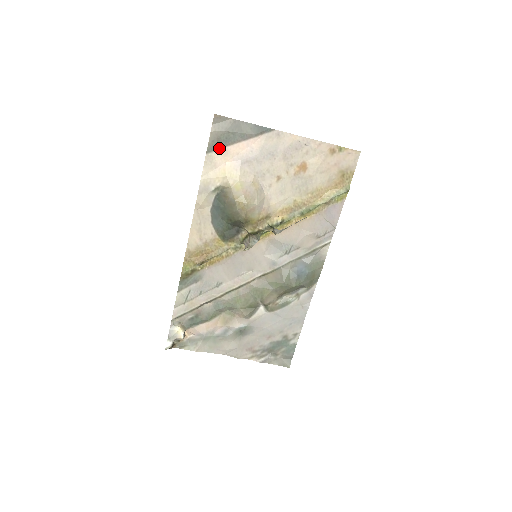
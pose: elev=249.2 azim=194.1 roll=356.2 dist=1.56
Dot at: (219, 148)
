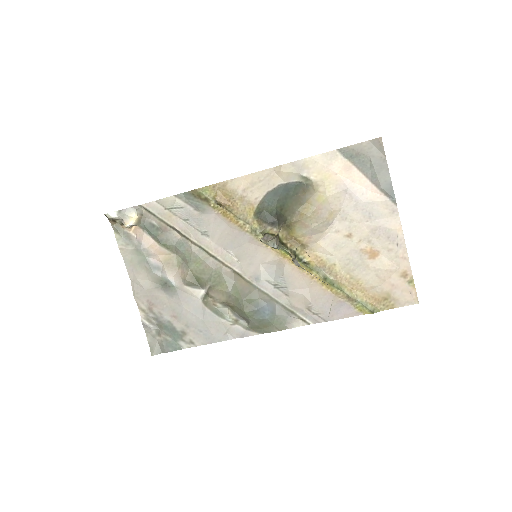
Dot at: (349, 159)
